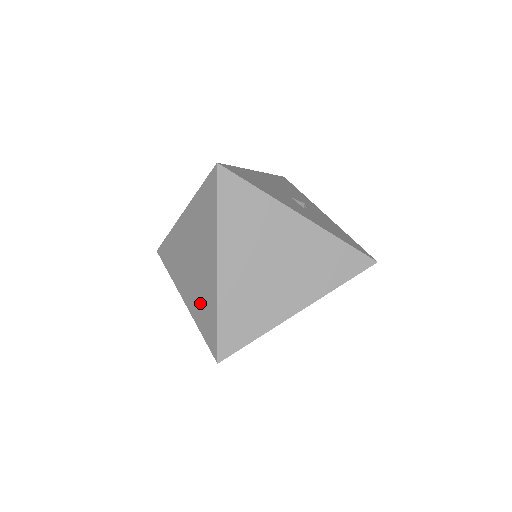
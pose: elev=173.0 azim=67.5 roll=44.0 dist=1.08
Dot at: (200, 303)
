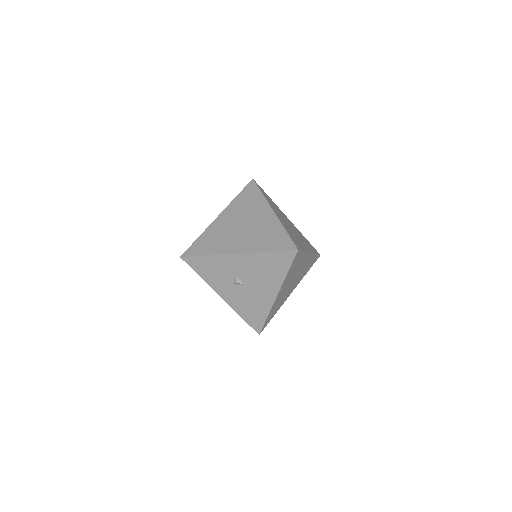
Dot at: (262, 238)
